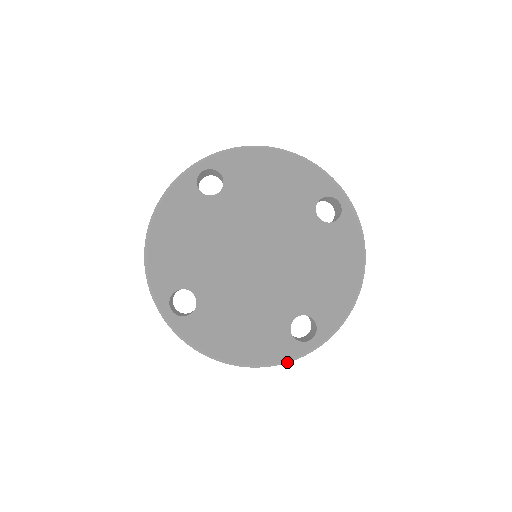
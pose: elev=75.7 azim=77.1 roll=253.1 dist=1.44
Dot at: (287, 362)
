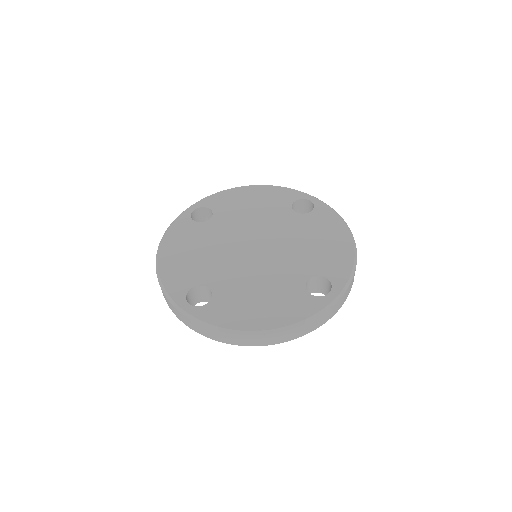
Dot at: (315, 318)
